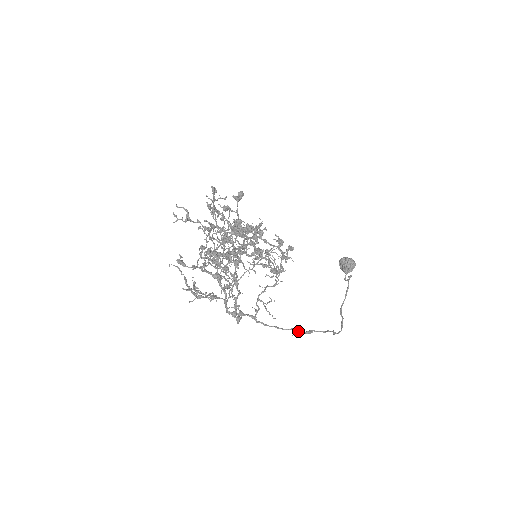
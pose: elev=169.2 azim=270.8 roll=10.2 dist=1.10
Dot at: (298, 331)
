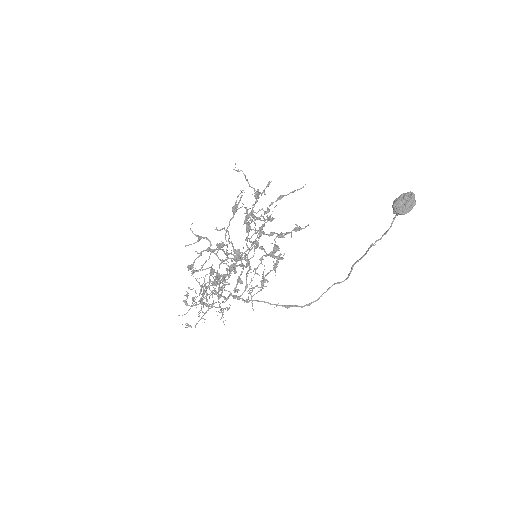
Dot at: occluded
